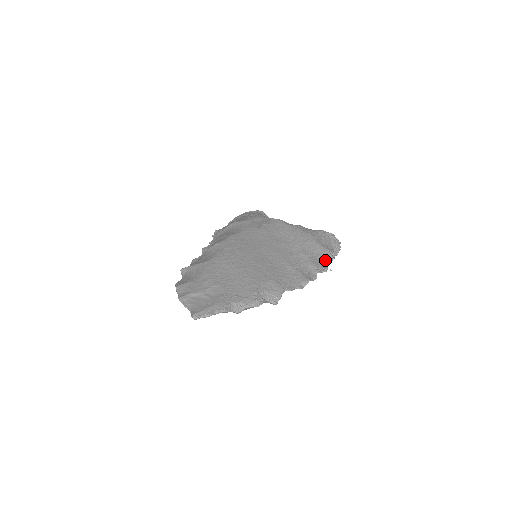
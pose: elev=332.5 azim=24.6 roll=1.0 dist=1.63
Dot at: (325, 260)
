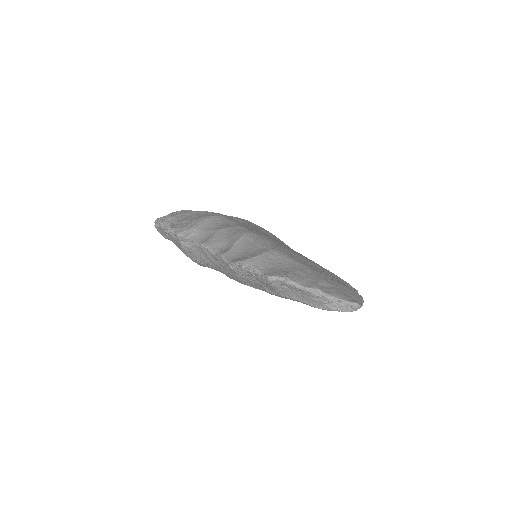
Dot at: occluded
